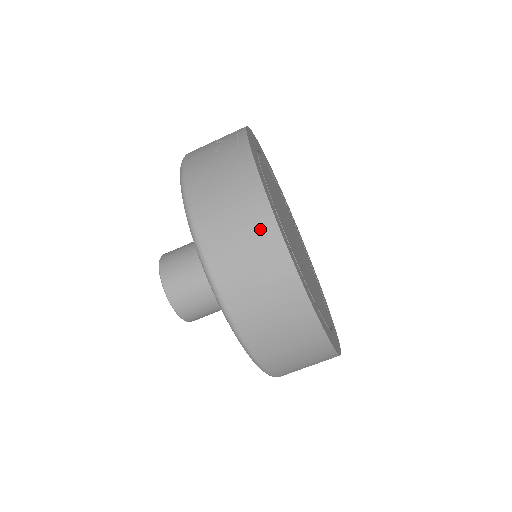
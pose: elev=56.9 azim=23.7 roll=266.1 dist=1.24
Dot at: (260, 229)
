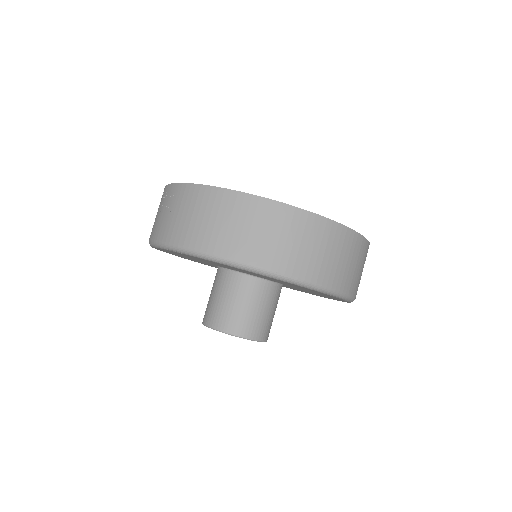
Dot at: (248, 209)
